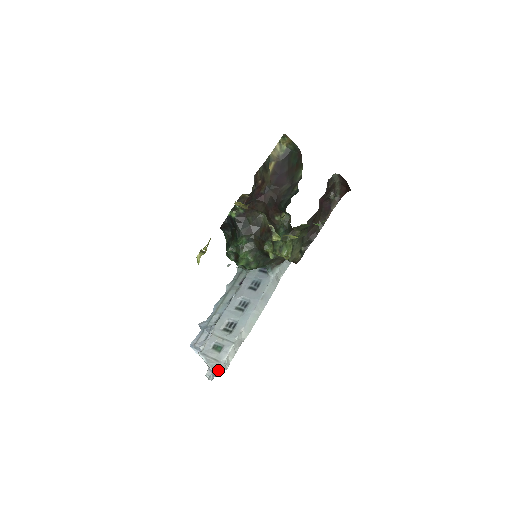
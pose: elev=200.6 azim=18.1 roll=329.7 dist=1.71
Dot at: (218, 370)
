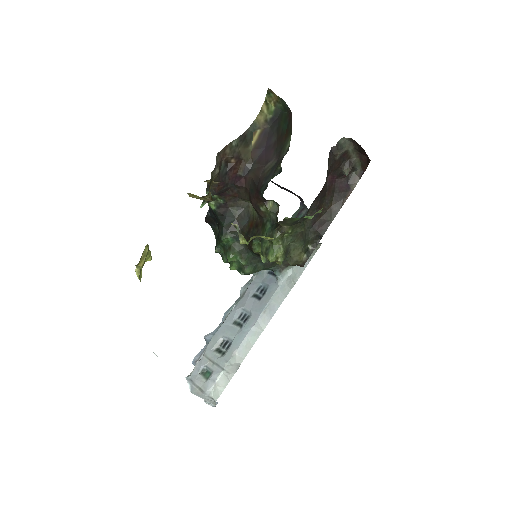
Dot at: (209, 400)
